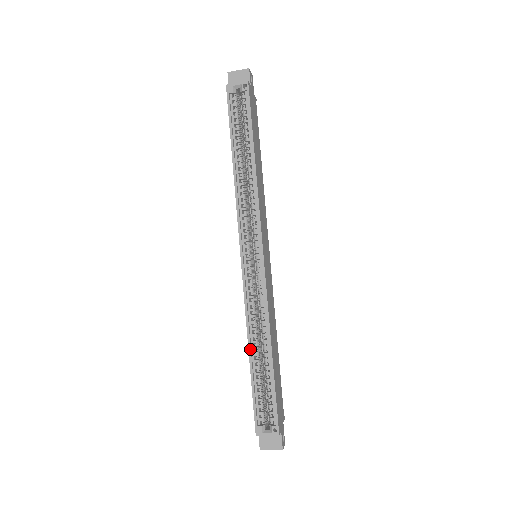
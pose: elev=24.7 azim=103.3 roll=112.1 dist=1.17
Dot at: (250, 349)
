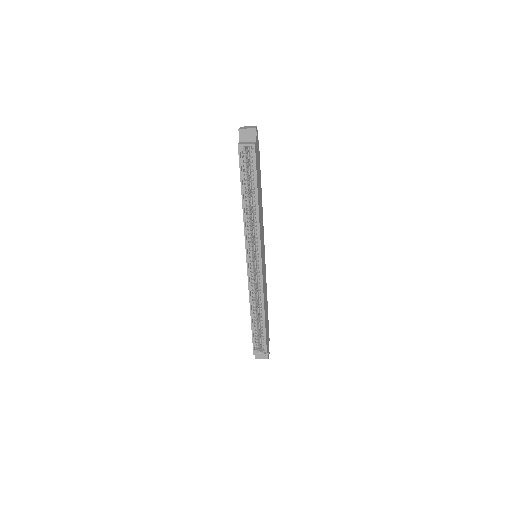
Dot at: (251, 313)
